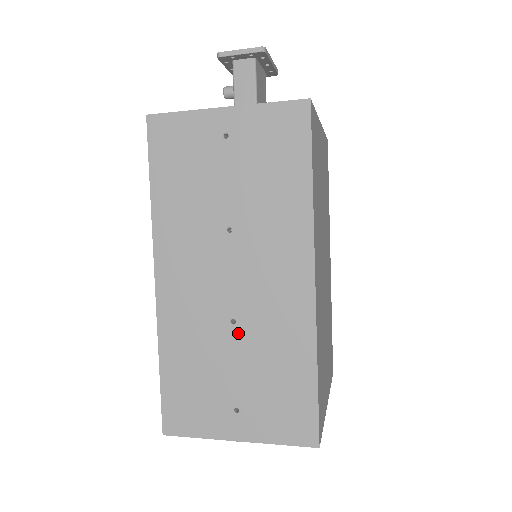
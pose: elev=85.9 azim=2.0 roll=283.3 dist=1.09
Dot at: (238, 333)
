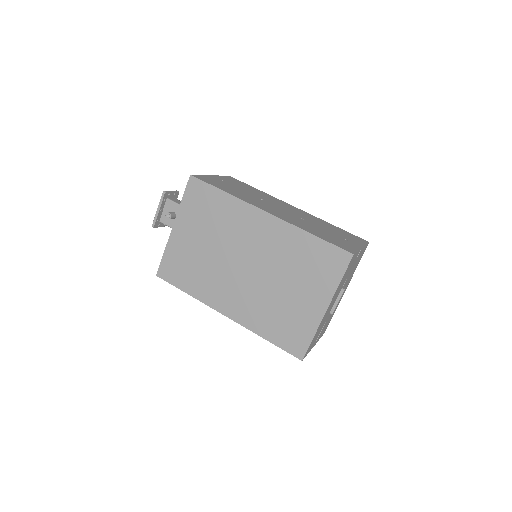
Dot at: (308, 221)
